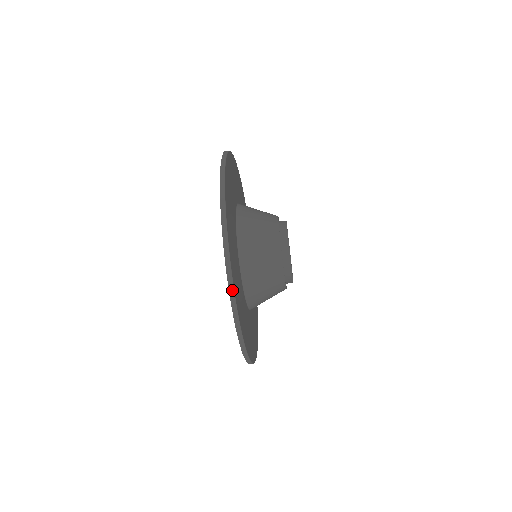
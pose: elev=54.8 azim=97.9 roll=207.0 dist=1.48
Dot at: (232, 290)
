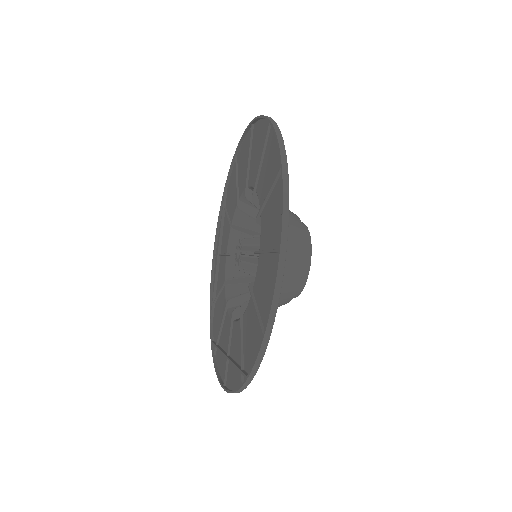
Dot at: (258, 365)
